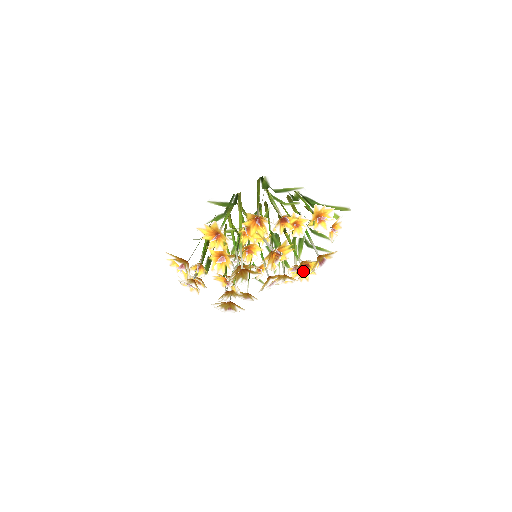
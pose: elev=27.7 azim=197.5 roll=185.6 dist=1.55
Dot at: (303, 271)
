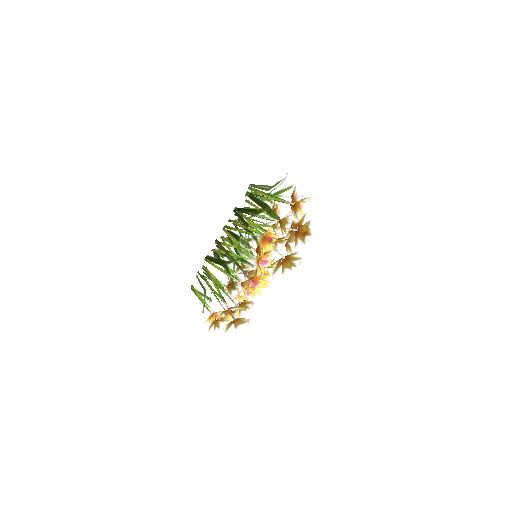
Dot at: occluded
